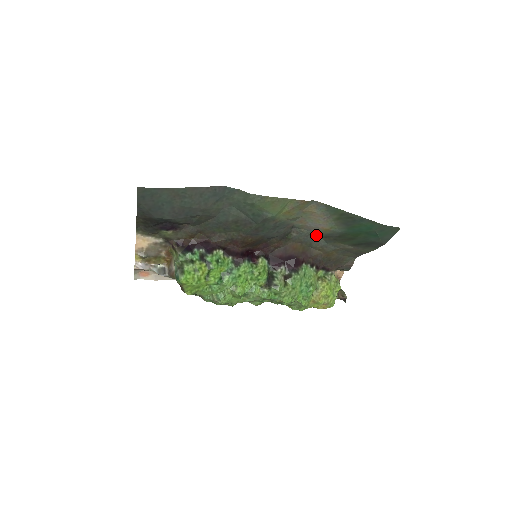
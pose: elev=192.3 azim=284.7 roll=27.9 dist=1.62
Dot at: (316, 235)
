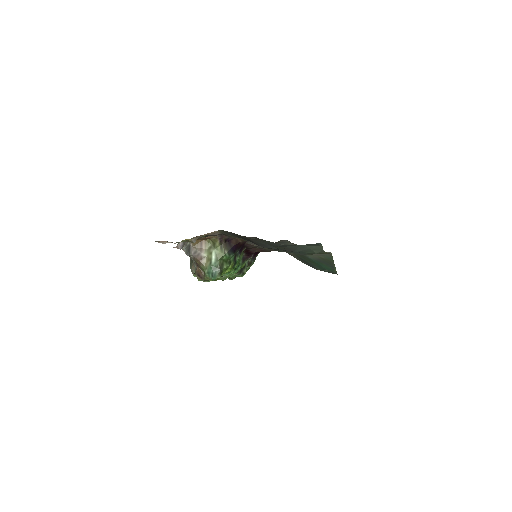
Dot at: occluded
